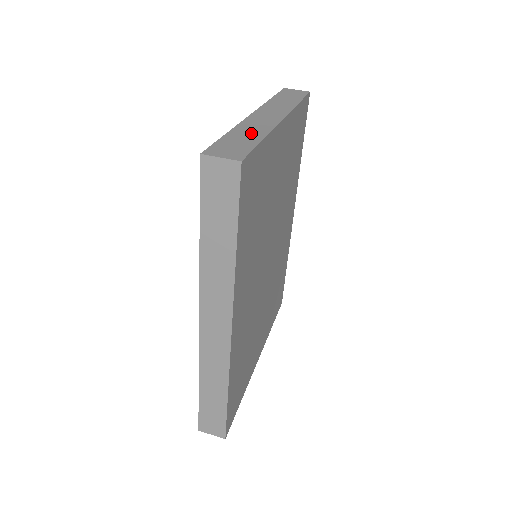
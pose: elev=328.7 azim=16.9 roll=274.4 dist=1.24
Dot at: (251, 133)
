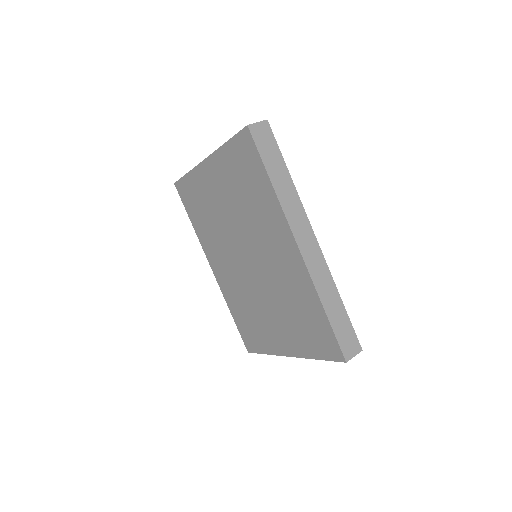
Dot at: occluded
